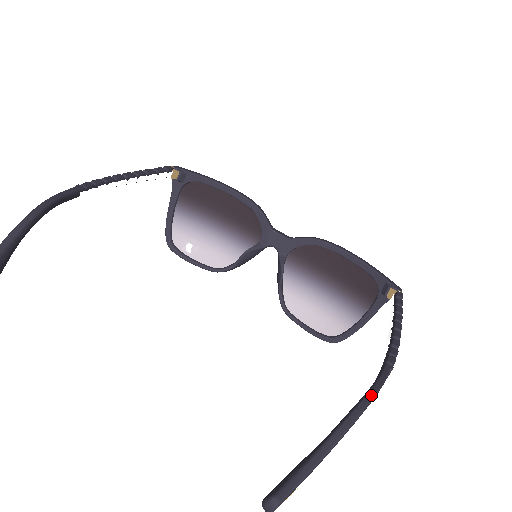
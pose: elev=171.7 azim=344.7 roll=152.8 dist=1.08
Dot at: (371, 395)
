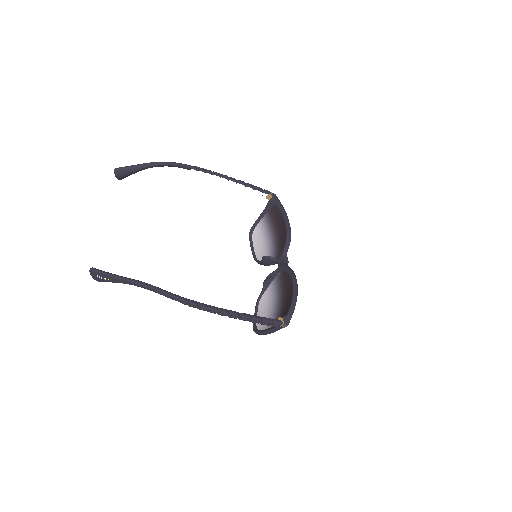
Dot at: (155, 287)
